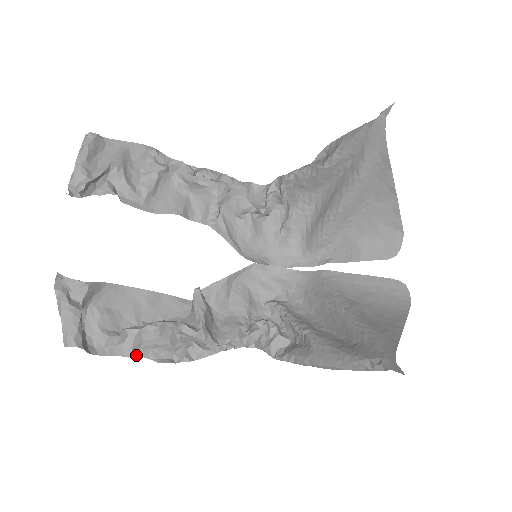
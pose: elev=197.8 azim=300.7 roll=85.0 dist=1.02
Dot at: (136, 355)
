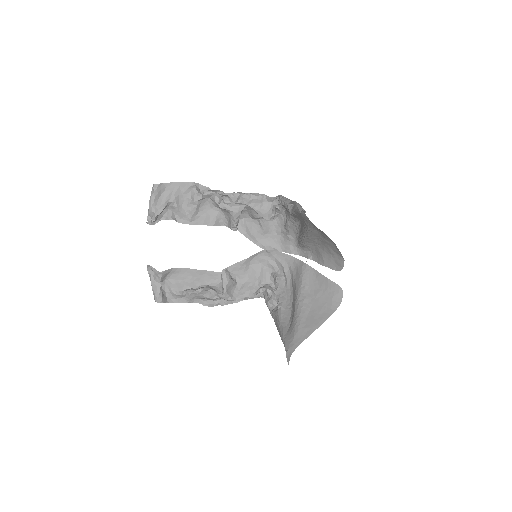
Dot at: (193, 302)
